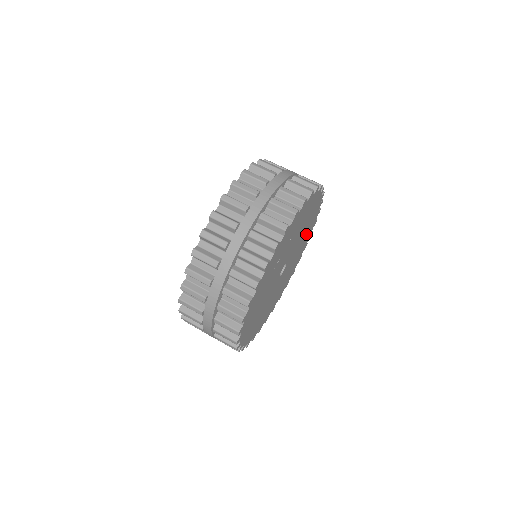
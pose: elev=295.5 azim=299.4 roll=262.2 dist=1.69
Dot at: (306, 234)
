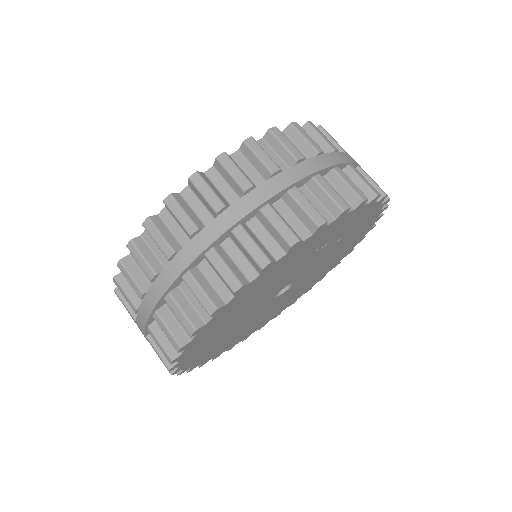
Dot at: (305, 286)
